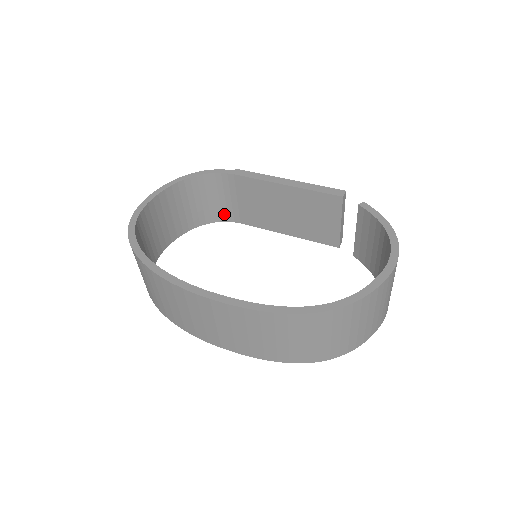
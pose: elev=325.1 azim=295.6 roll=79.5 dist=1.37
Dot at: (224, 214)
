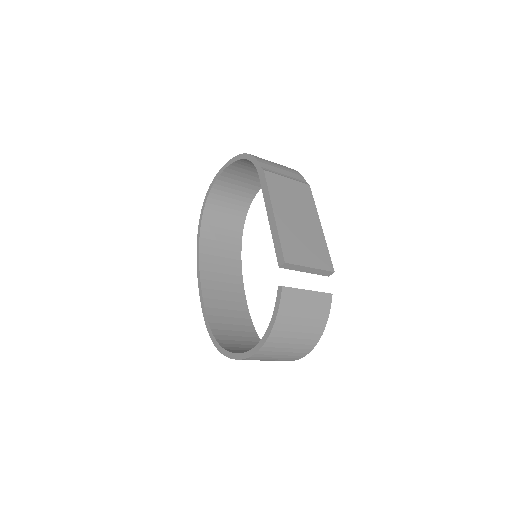
Dot at: occluded
